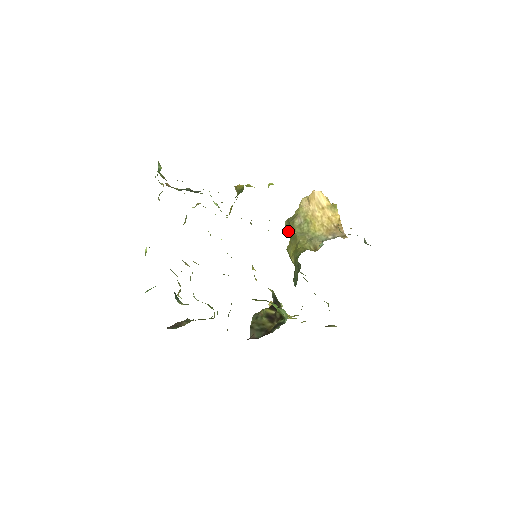
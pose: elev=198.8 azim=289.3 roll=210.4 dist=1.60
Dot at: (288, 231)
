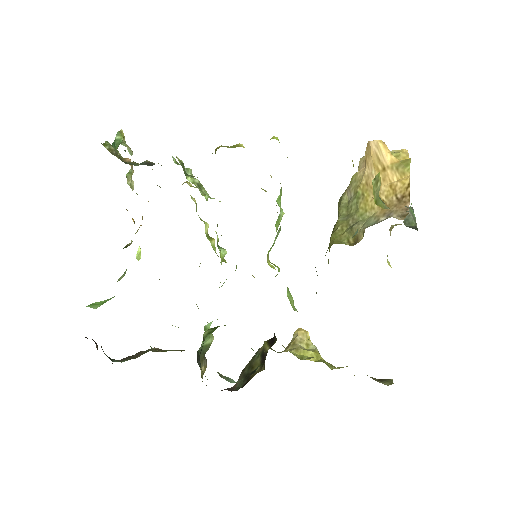
Dot at: occluded
